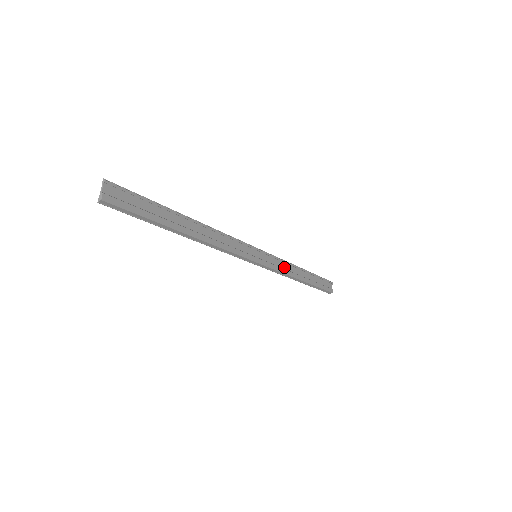
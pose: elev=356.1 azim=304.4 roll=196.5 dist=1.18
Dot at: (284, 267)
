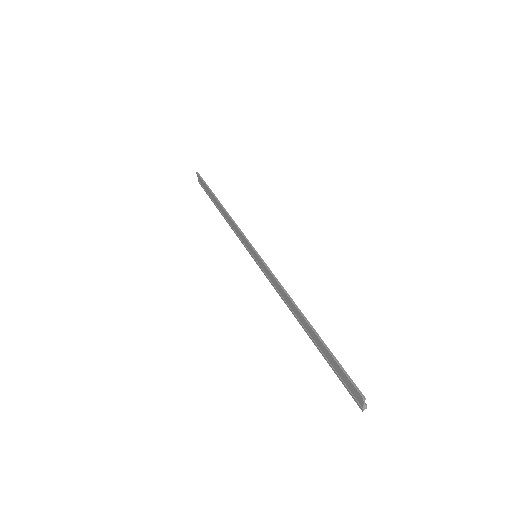
Dot at: (235, 227)
